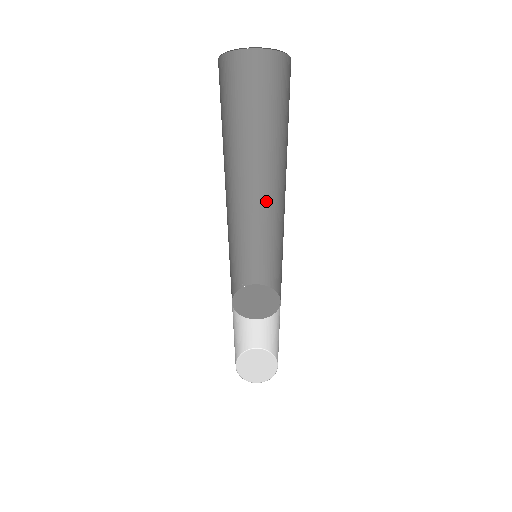
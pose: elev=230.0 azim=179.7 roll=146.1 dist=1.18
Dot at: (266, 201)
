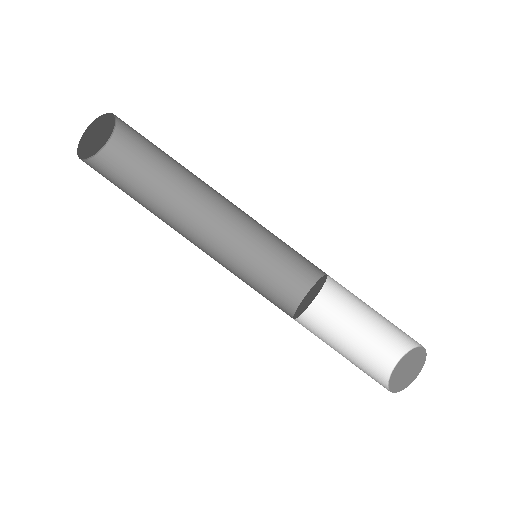
Dot at: (220, 223)
